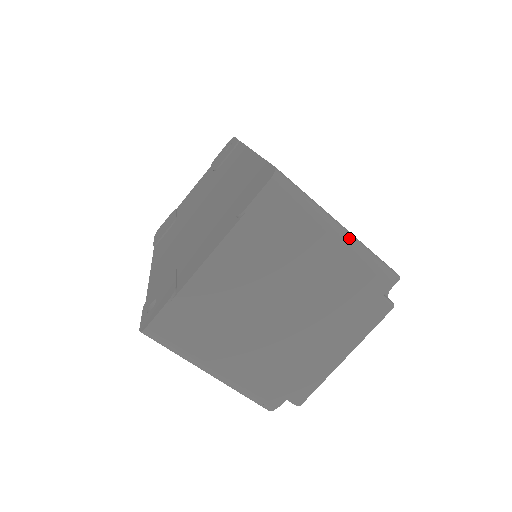
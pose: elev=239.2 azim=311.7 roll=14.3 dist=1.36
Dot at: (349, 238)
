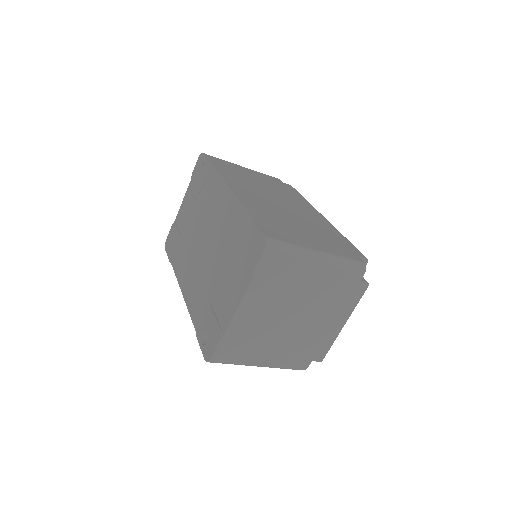
Dot at: (328, 259)
